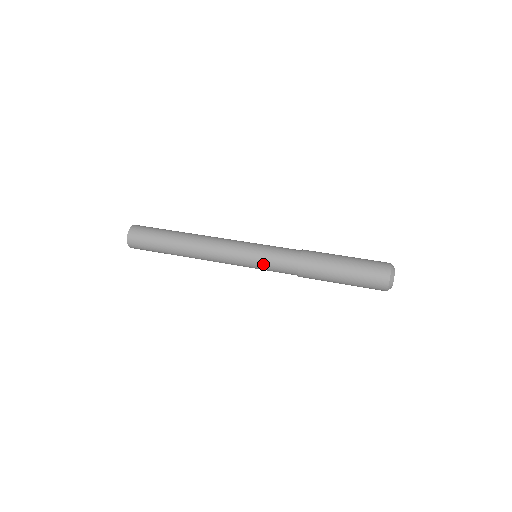
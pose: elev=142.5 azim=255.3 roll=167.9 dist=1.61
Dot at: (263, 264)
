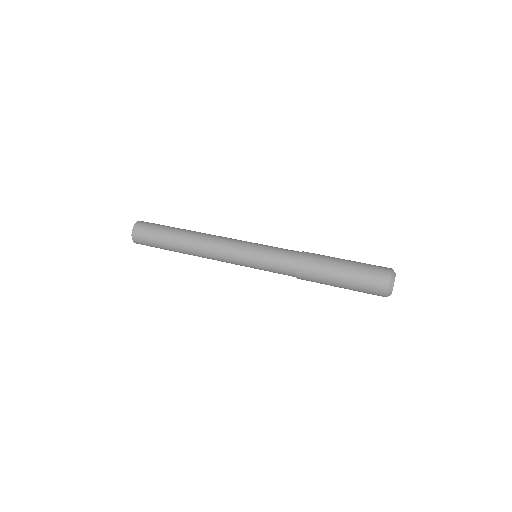
Dot at: (262, 259)
